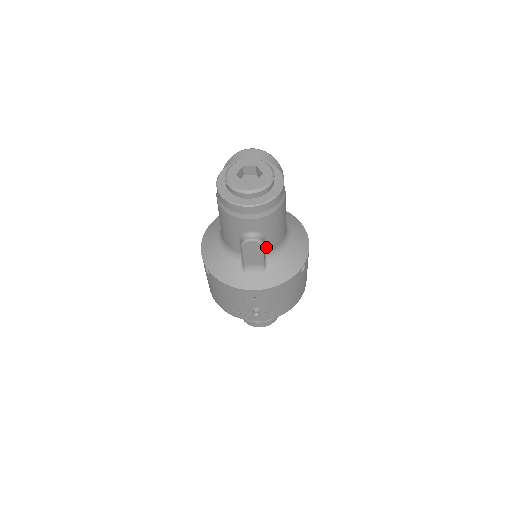
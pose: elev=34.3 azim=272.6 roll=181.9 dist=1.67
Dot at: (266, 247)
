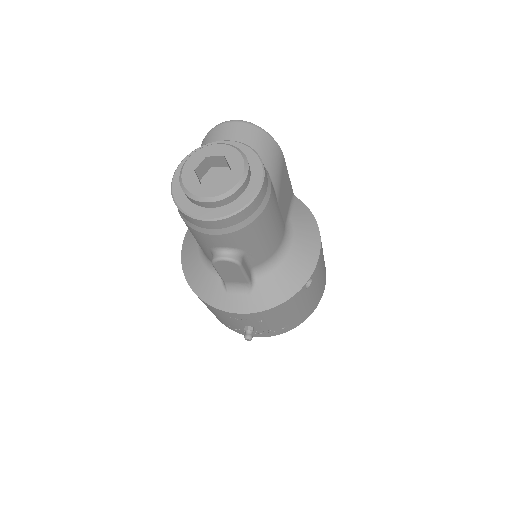
Dot at: (250, 262)
